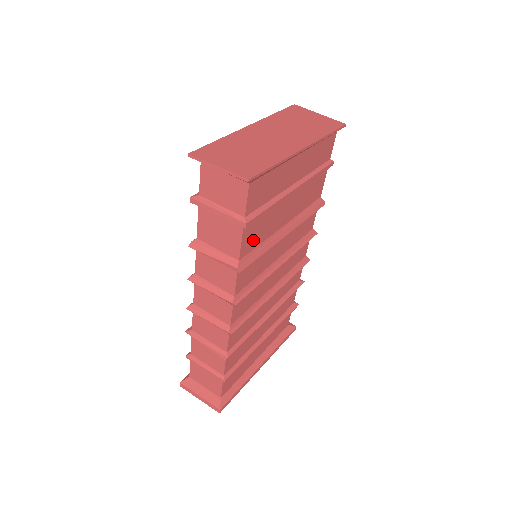
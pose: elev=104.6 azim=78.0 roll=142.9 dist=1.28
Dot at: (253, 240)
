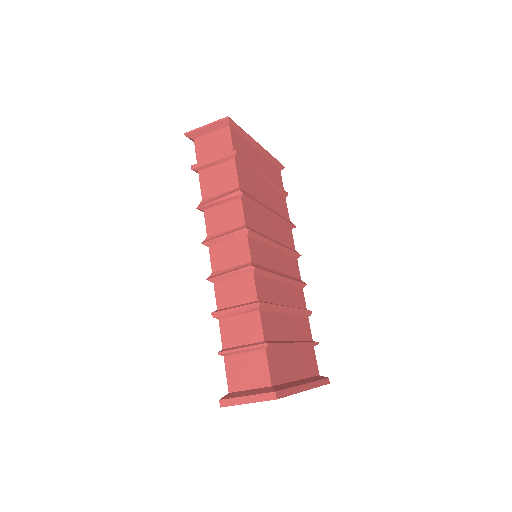
Dot at: (246, 184)
